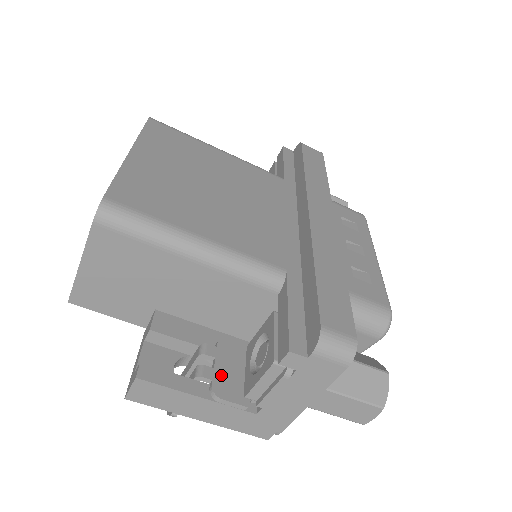
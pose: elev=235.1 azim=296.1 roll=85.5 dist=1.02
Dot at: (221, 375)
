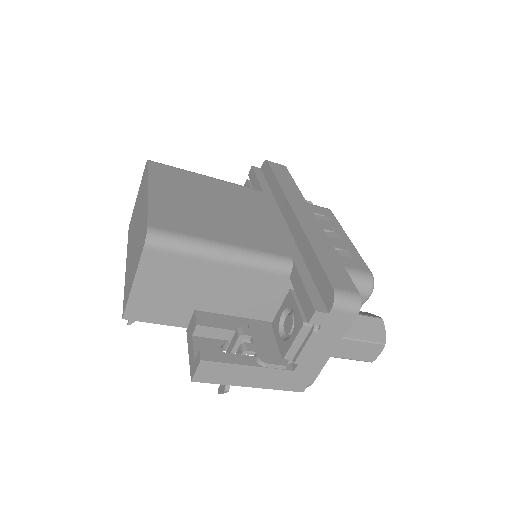
Dot at: (260, 347)
